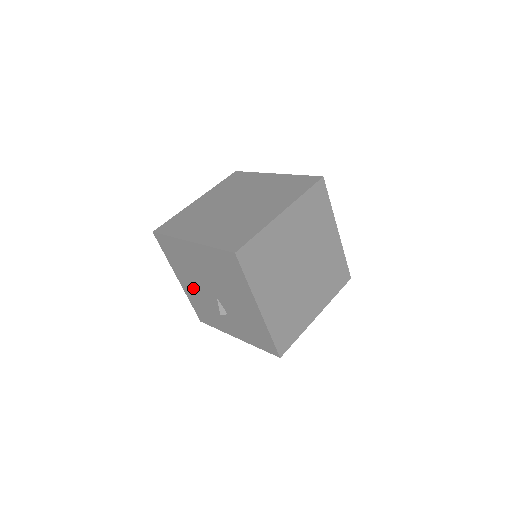
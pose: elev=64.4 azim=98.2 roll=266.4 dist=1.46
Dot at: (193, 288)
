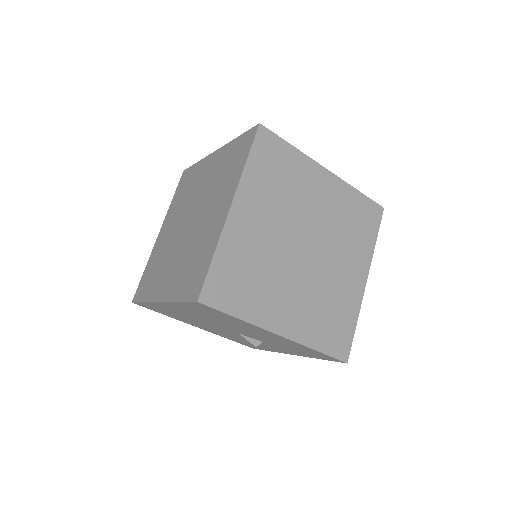
Dot at: (214, 330)
